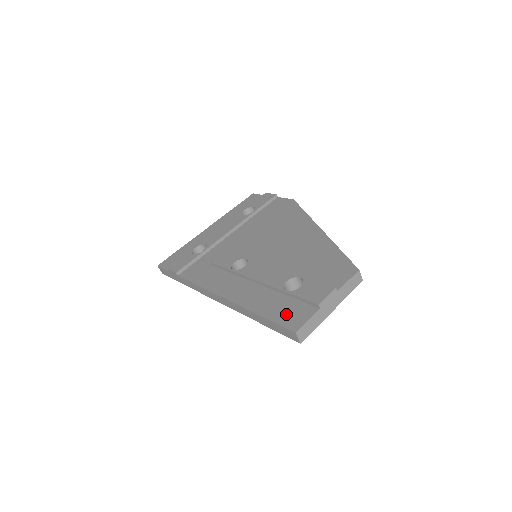
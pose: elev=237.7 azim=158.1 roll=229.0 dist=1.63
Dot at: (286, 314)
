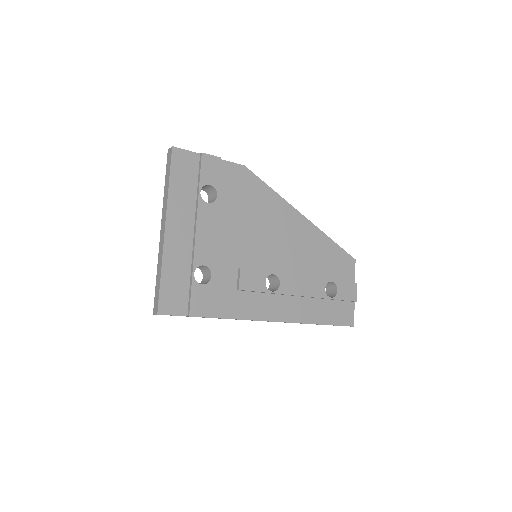
Dot at: (340, 316)
